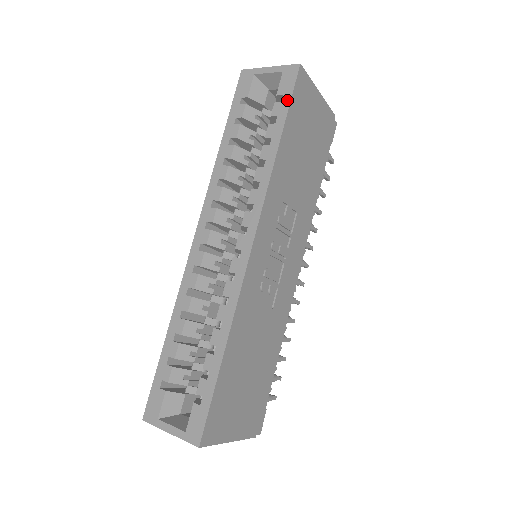
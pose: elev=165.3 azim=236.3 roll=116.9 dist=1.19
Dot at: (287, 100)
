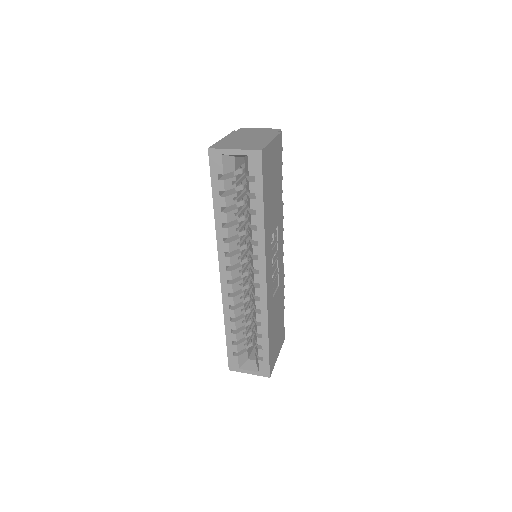
Dot at: (260, 181)
